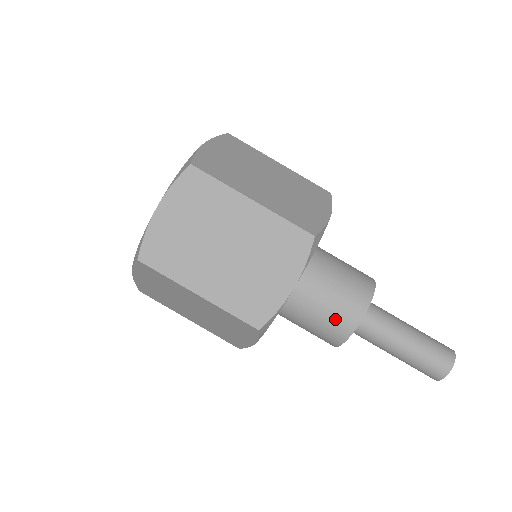
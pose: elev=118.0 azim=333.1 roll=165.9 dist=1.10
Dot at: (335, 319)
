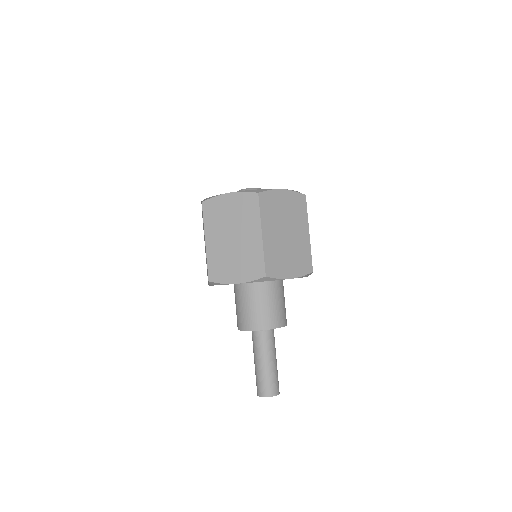
Dot at: (245, 317)
